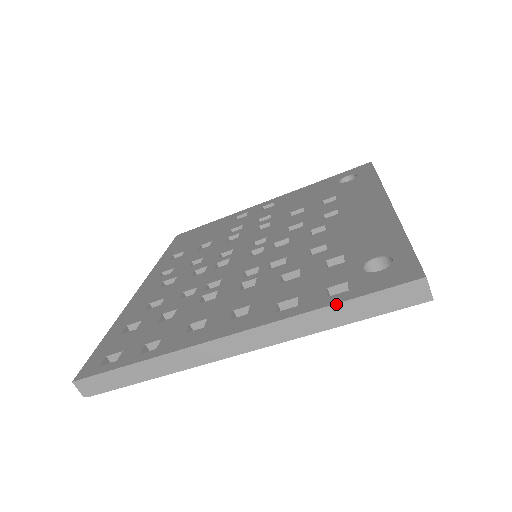
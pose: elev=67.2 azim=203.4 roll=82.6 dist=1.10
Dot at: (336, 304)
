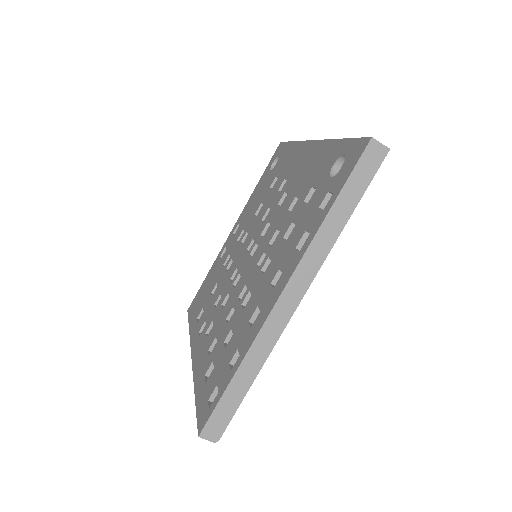
Dot at: (332, 206)
